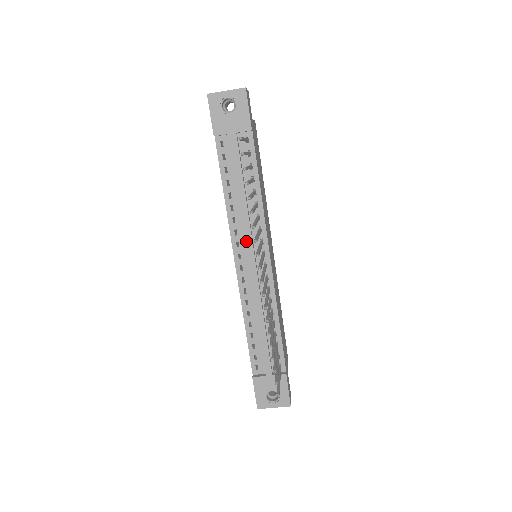
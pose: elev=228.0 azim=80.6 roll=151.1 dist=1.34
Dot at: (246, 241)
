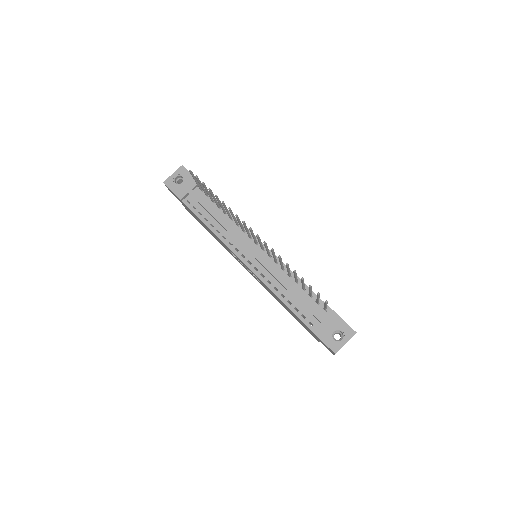
Dot at: (239, 242)
